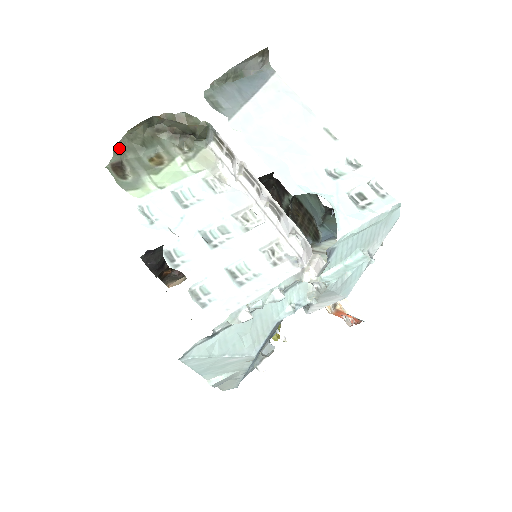
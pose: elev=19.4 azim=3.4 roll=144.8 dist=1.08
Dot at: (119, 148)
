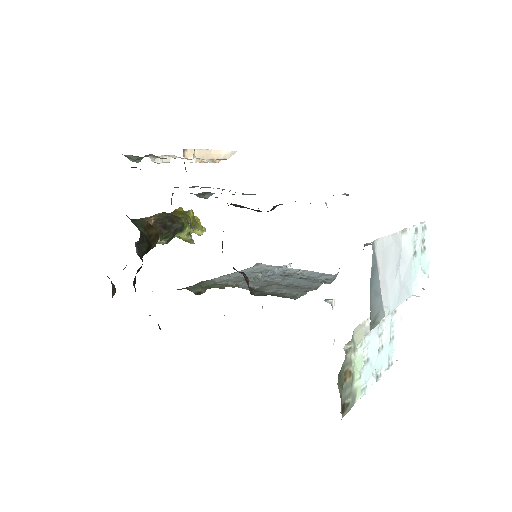
Dot at: (341, 408)
